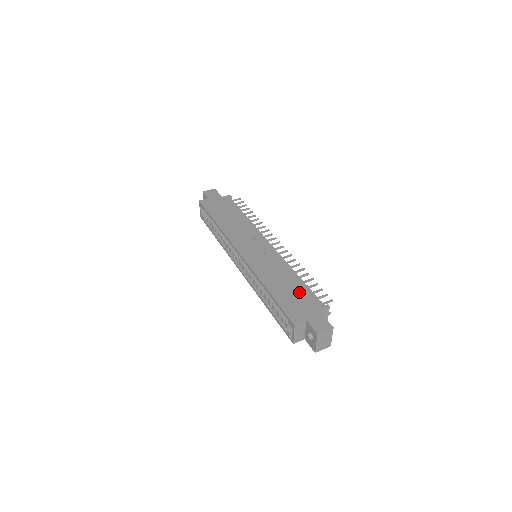
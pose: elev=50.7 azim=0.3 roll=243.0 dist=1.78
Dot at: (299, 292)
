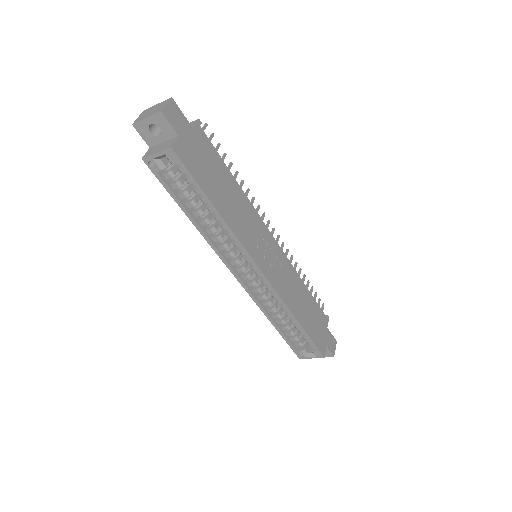
Dot at: (314, 312)
